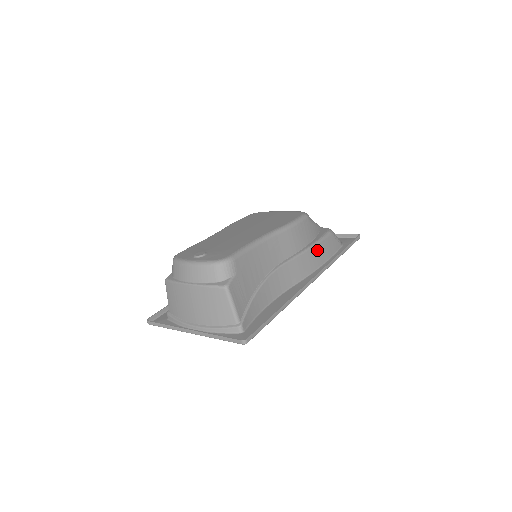
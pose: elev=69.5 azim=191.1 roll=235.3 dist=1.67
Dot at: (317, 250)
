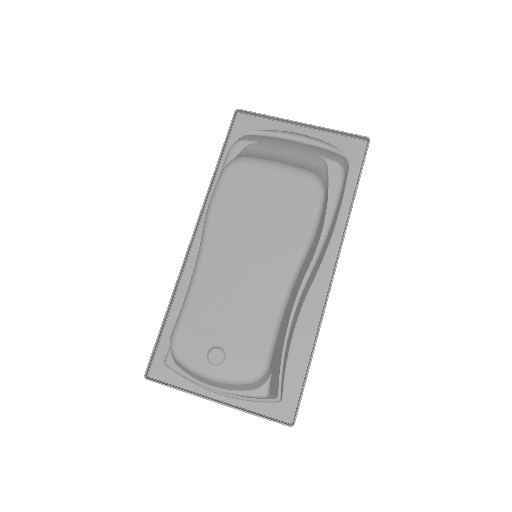
Dot at: (333, 223)
